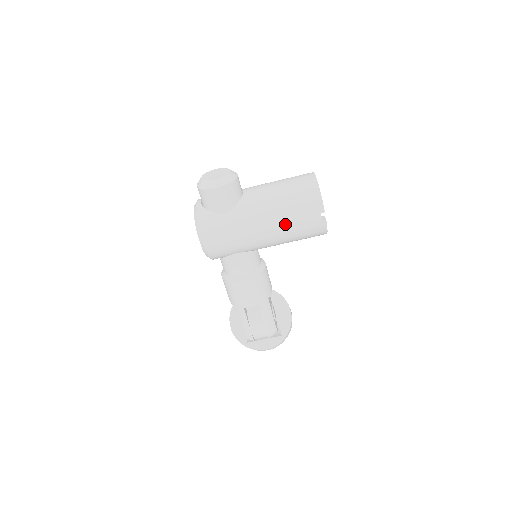
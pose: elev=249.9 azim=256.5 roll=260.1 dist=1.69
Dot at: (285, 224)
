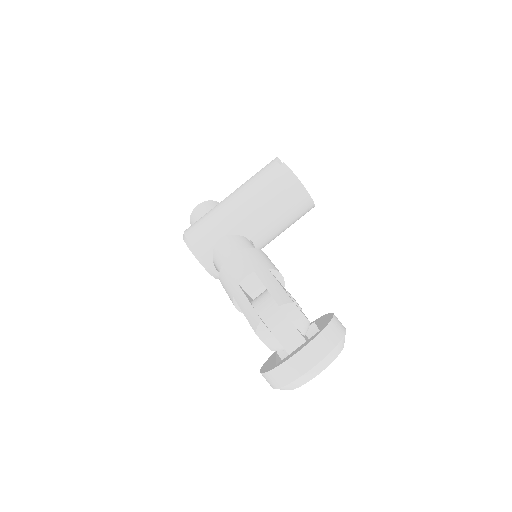
Dot at: (250, 185)
